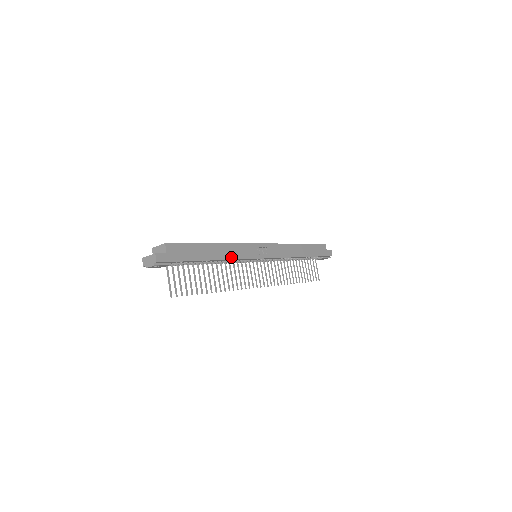
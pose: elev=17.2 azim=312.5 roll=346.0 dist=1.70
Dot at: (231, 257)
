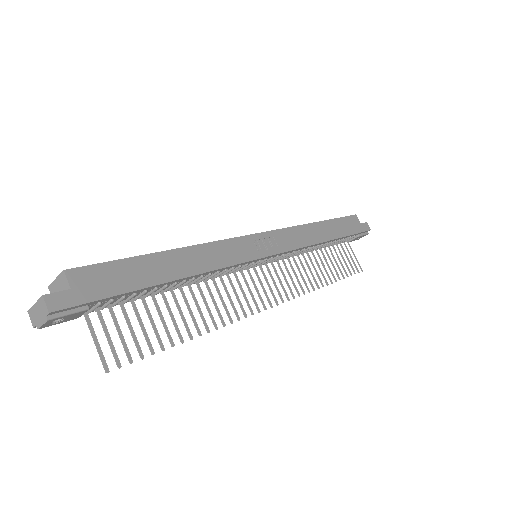
Dot at: (211, 266)
